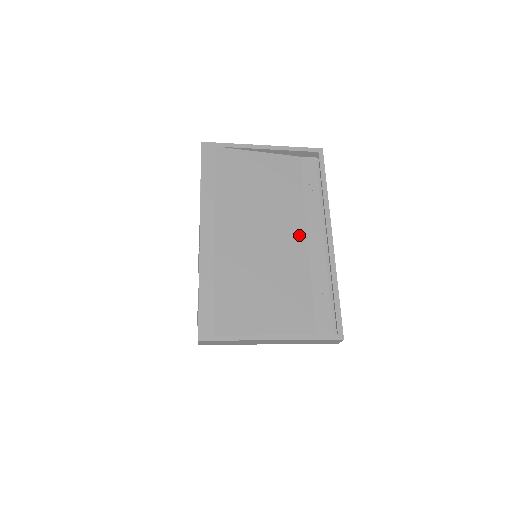
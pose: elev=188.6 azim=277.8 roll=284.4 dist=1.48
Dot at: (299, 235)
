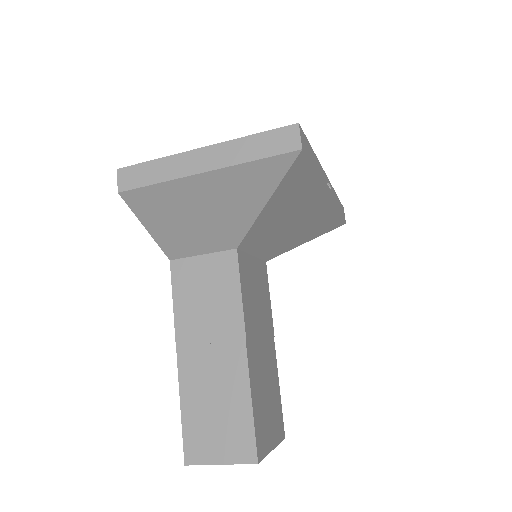
Dot at: occluded
